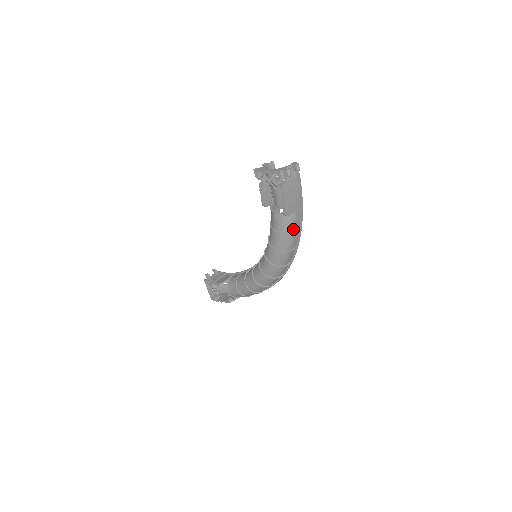
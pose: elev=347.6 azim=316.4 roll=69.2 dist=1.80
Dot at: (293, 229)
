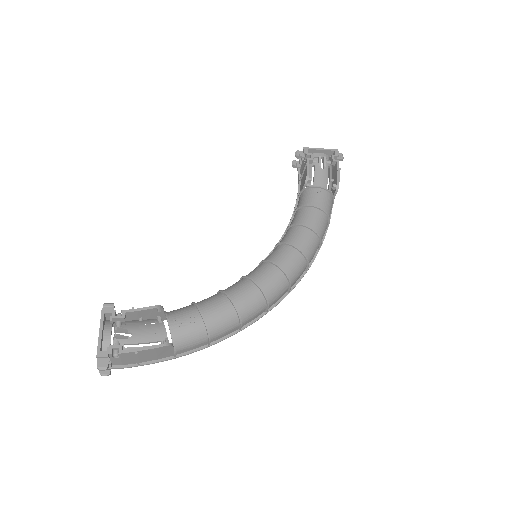
Dot at: (329, 216)
